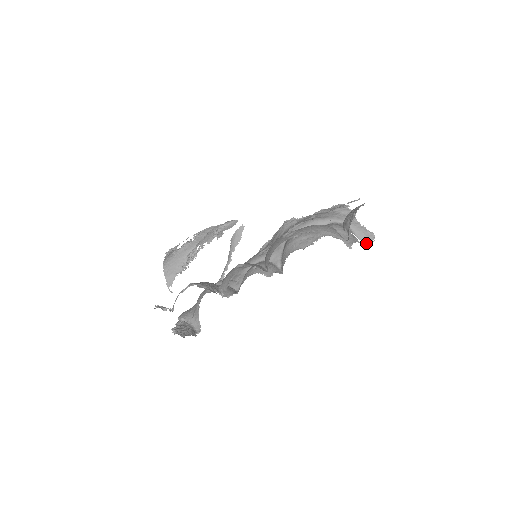
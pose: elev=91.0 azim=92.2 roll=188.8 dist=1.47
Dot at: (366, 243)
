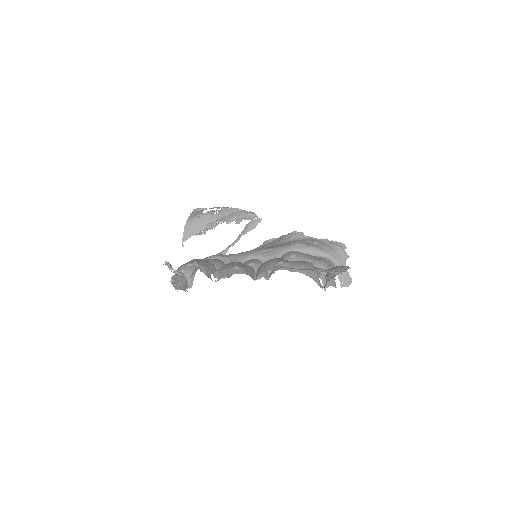
Dot at: (342, 285)
